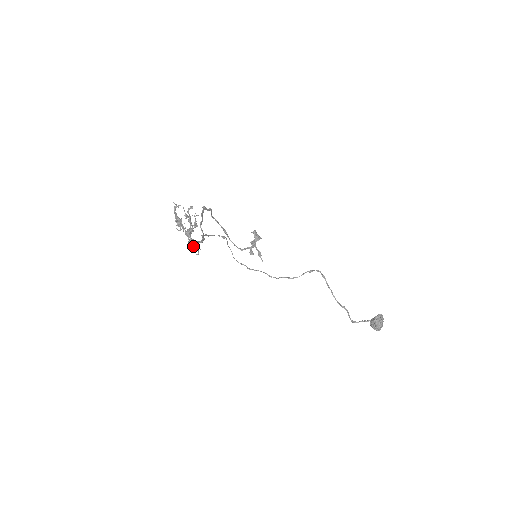
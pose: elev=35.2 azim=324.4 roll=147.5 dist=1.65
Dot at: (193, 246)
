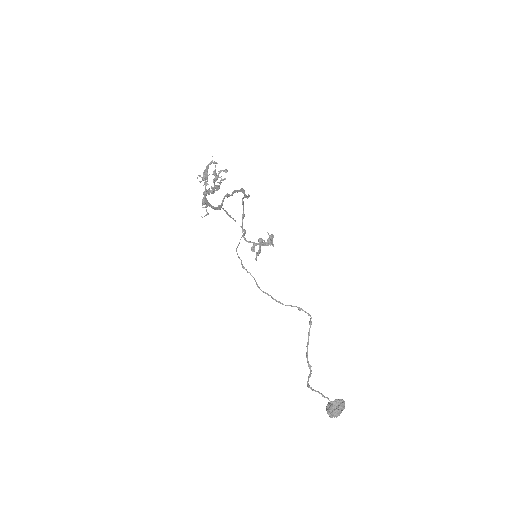
Dot at: occluded
